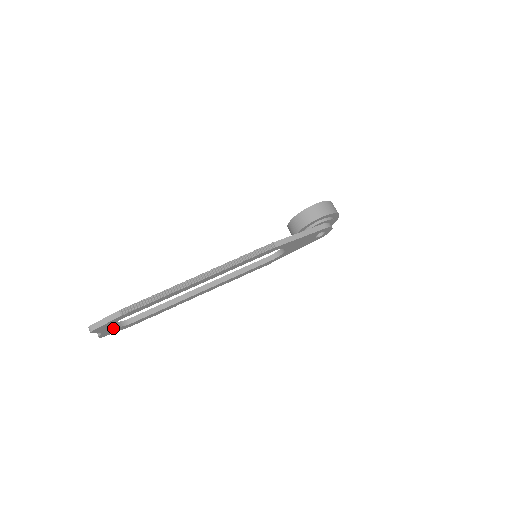
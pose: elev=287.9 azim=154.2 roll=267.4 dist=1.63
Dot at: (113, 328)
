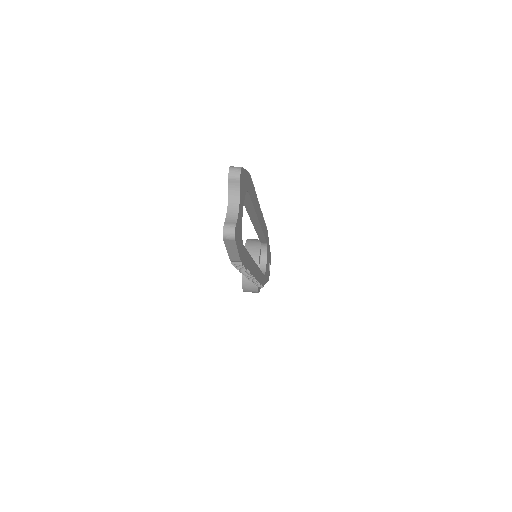
Dot at: (240, 219)
